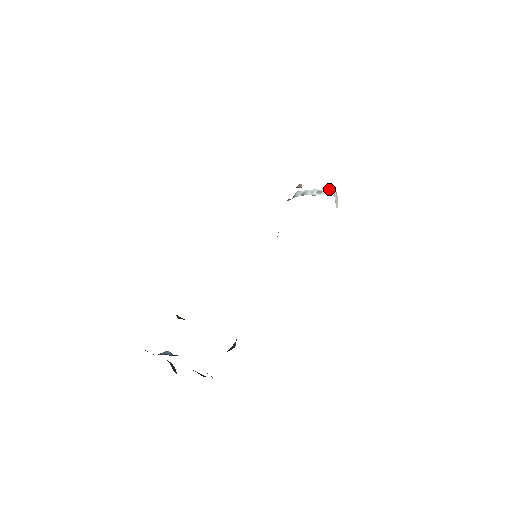
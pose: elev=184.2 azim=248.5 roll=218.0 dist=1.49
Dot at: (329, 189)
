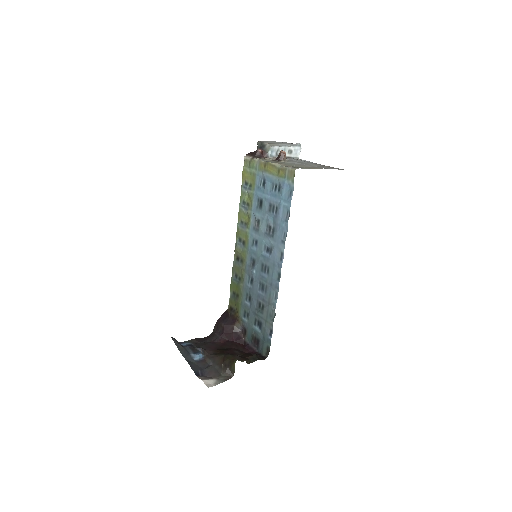
Dot at: (298, 149)
